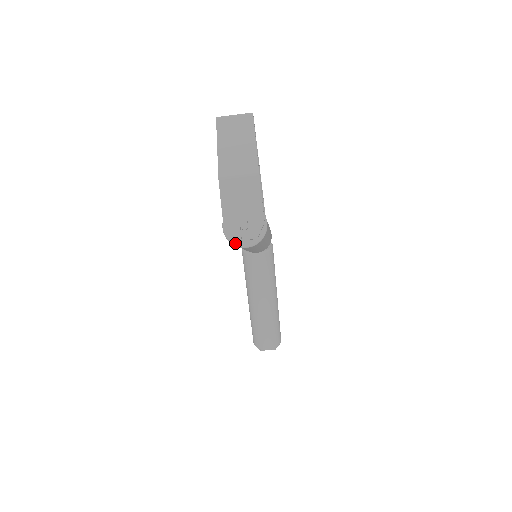
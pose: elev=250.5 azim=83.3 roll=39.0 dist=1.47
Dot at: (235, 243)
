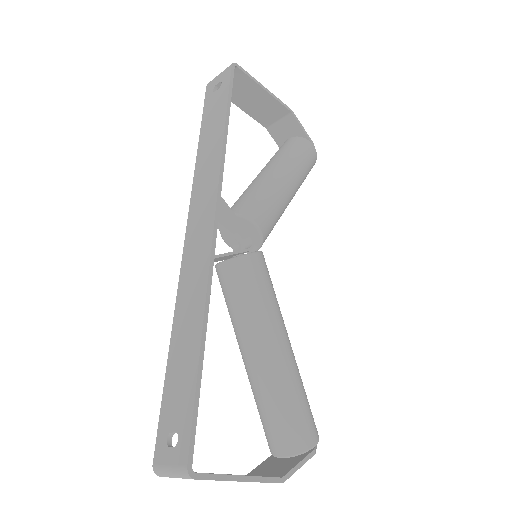
Dot at: occluded
